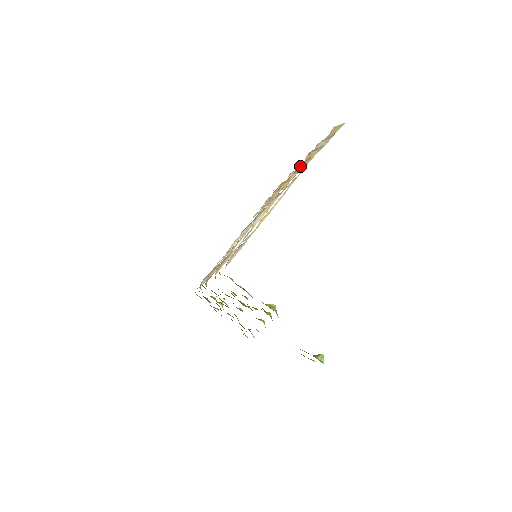
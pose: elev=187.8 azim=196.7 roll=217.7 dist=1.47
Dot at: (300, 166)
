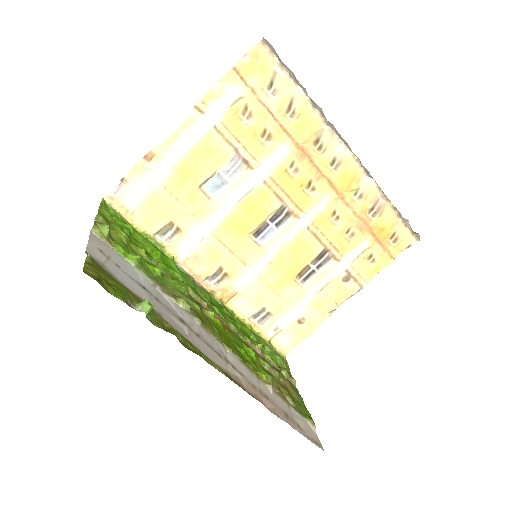
Dot at: (251, 120)
